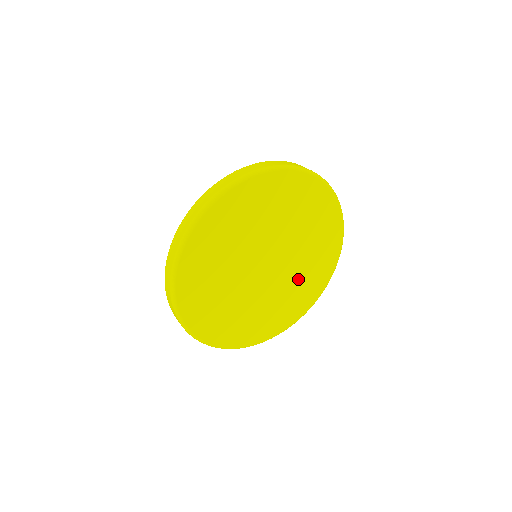
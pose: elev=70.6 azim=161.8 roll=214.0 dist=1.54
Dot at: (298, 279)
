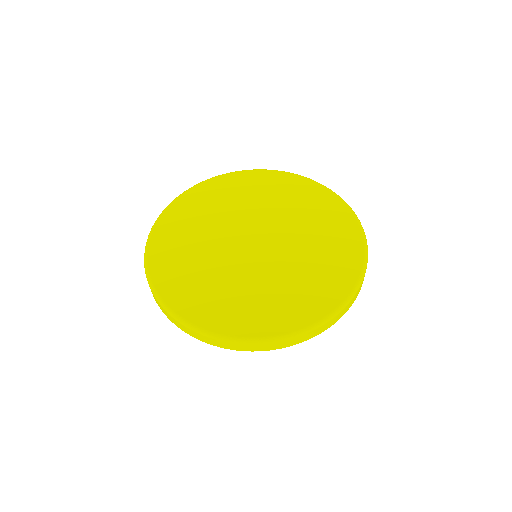
Dot at: (310, 239)
